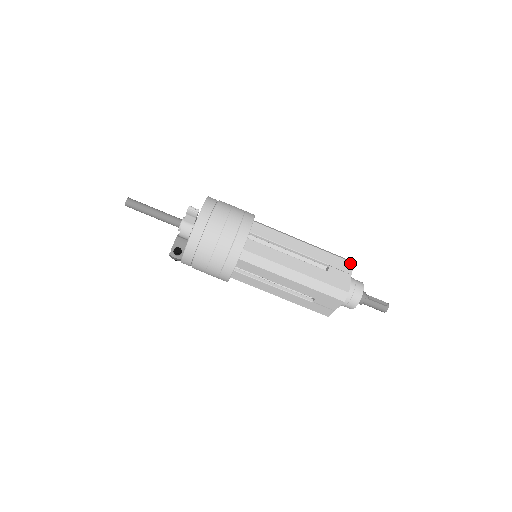
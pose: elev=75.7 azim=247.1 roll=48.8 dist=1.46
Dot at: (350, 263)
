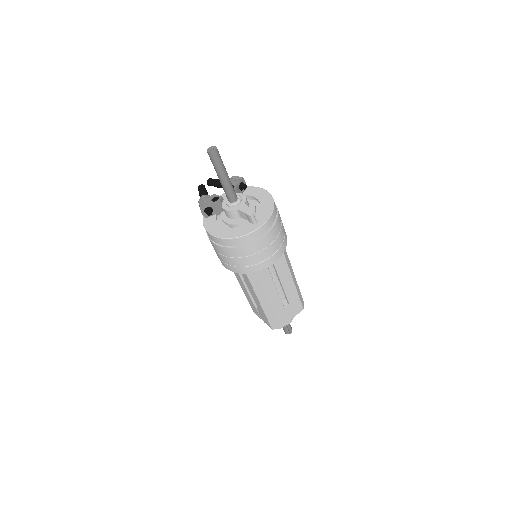
Dot at: (302, 308)
